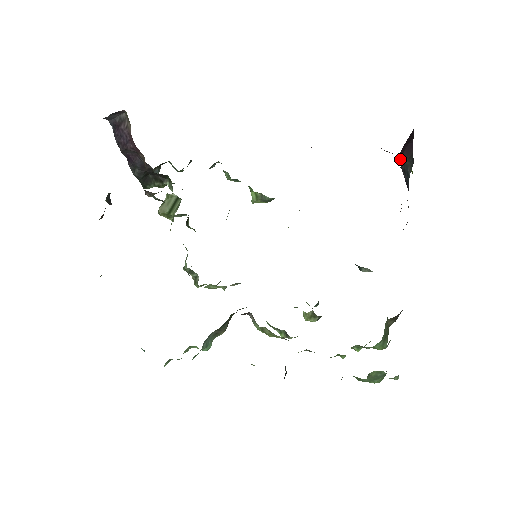
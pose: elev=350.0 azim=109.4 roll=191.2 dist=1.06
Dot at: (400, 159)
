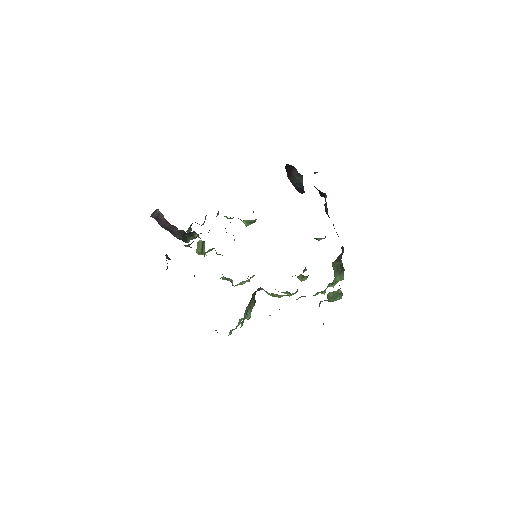
Dot at: (290, 180)
